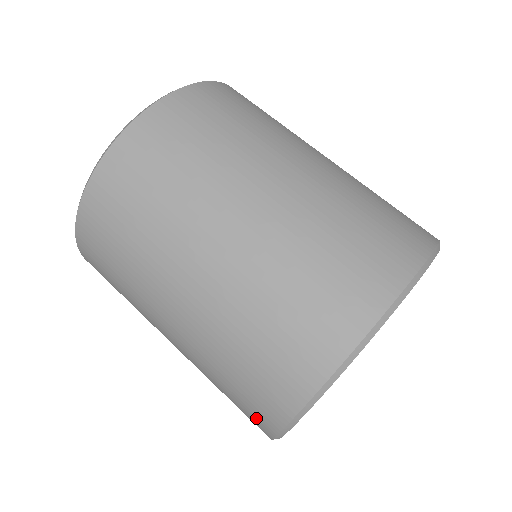
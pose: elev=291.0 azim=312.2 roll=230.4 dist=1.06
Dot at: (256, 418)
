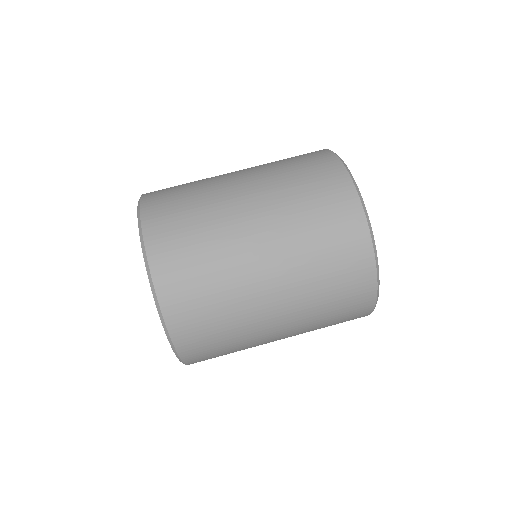
Dot at: (358, 314)
